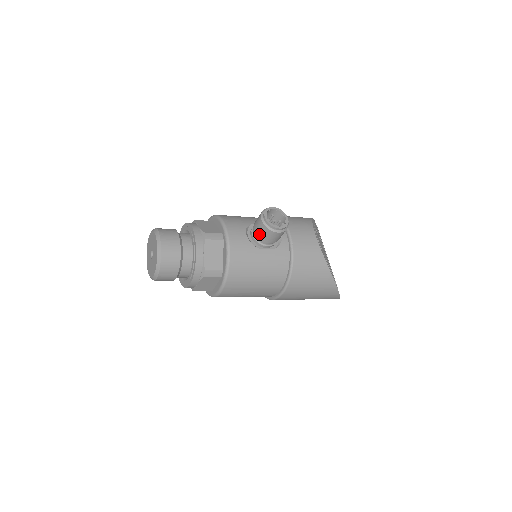
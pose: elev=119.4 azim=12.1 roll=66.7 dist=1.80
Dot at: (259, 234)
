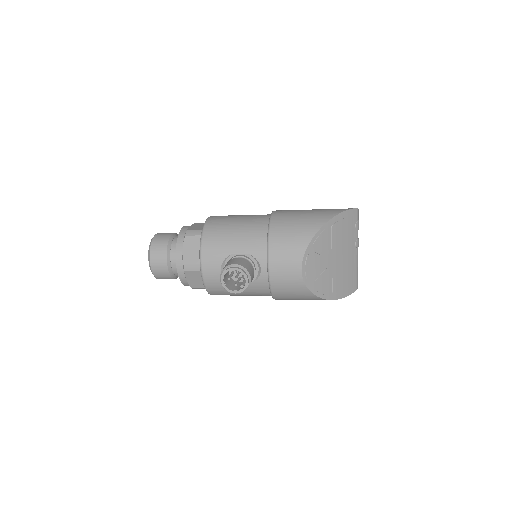
Dot at: occluded
